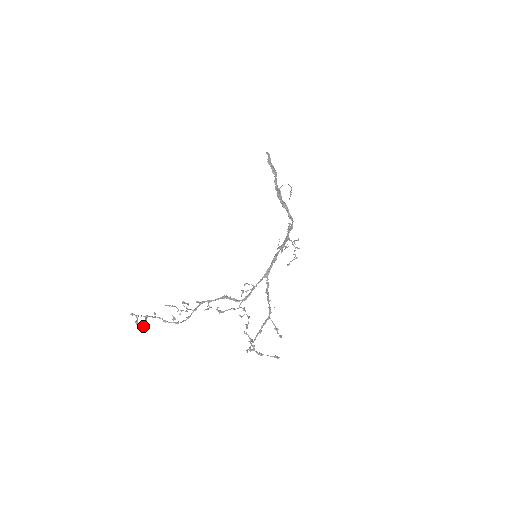
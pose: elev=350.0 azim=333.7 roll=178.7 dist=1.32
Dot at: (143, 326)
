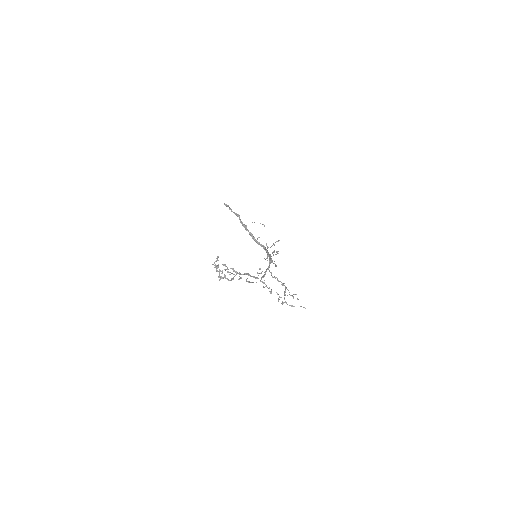
Dot at: (220, 270)
